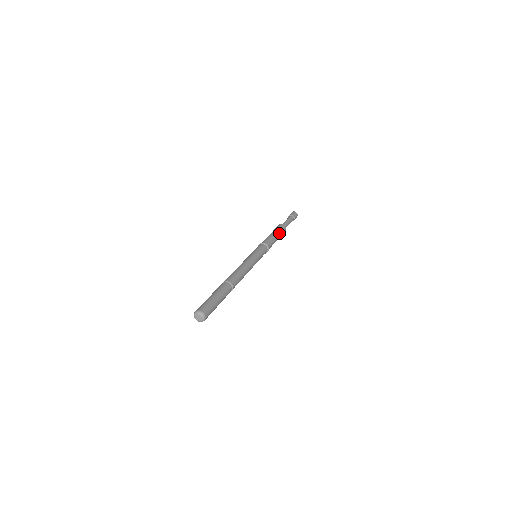
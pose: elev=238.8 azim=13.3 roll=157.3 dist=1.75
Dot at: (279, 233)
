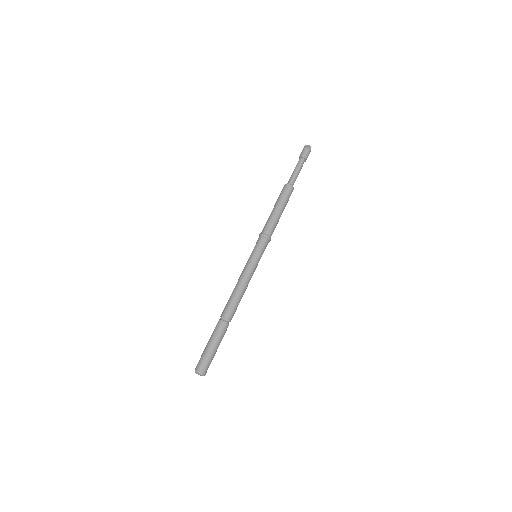
Dot at: (281, 203)
